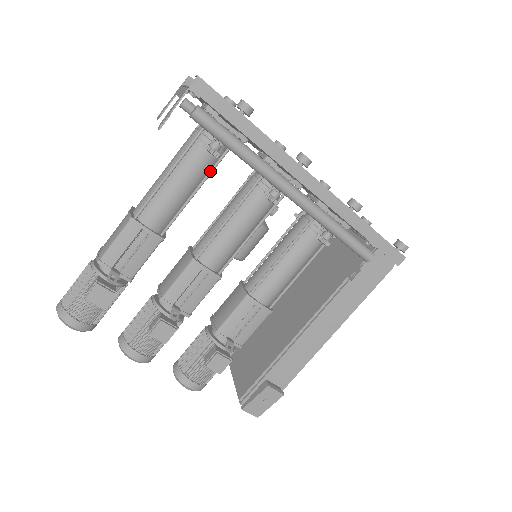
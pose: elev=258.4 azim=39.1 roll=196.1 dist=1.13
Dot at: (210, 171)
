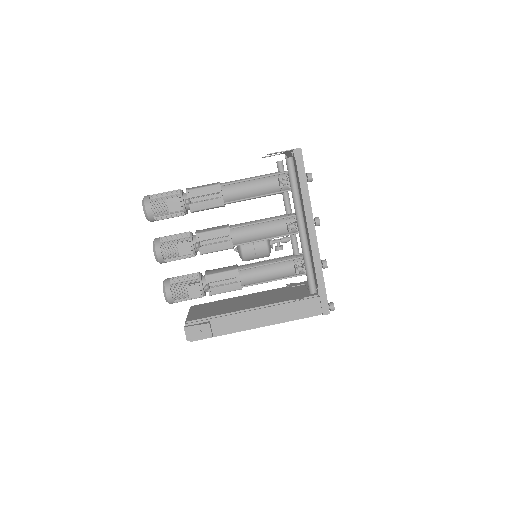
Dot at: (271, 193)
